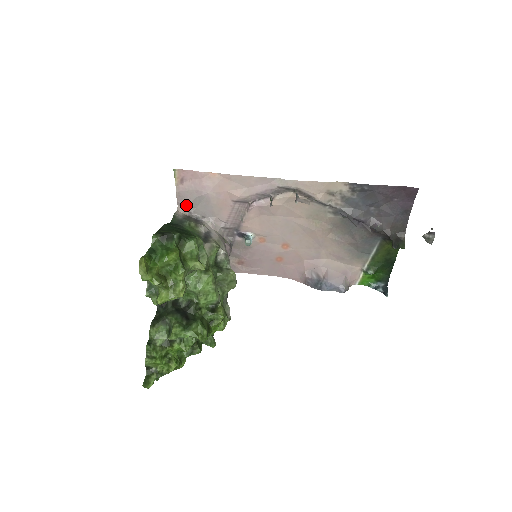
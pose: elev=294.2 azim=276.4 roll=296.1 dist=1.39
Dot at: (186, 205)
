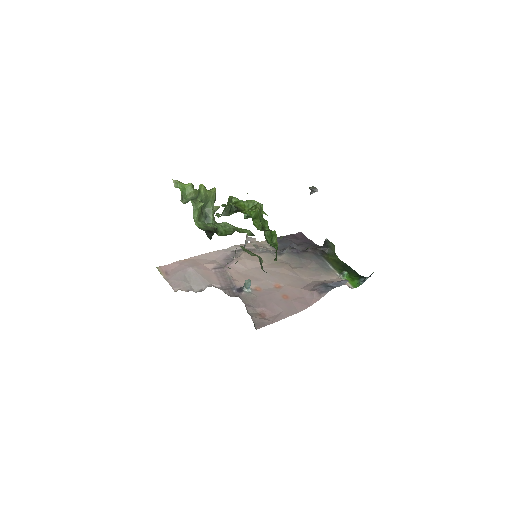
Dot at: (181, 285)
